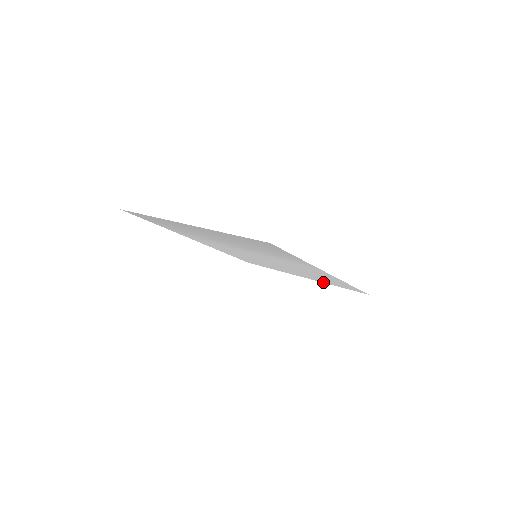
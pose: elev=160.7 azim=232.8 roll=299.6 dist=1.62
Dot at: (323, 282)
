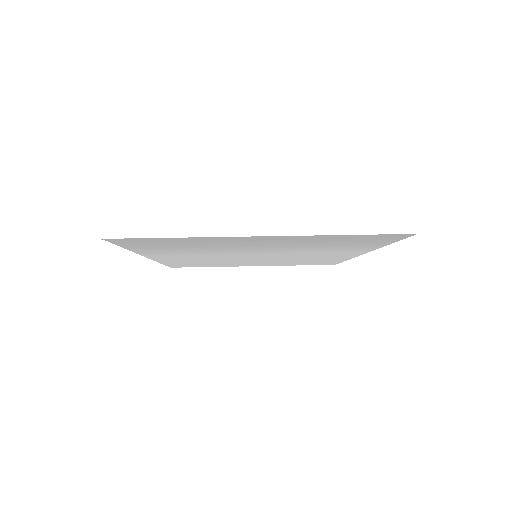
Dot at: (281, 265)
